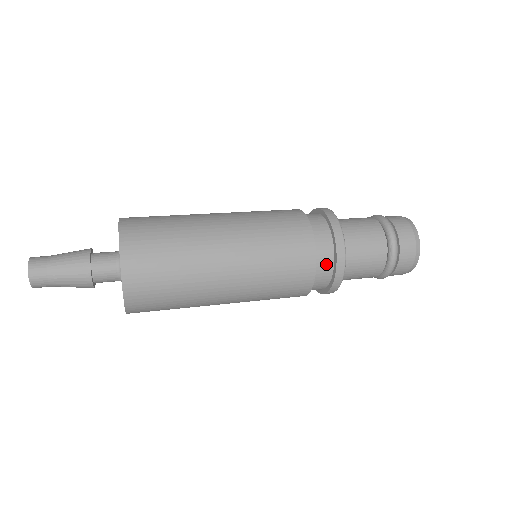
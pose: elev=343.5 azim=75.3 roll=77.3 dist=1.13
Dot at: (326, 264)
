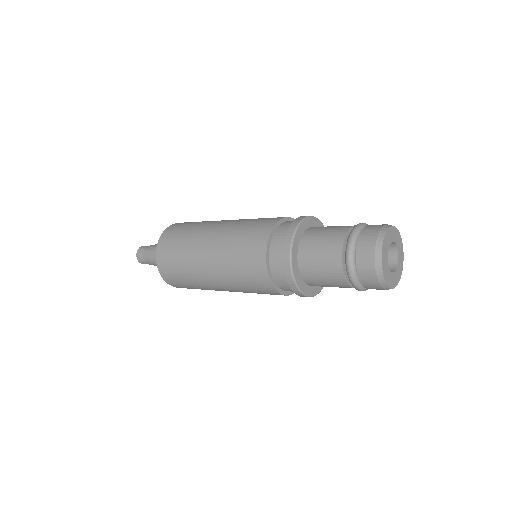
Dot at: (288, 288)
